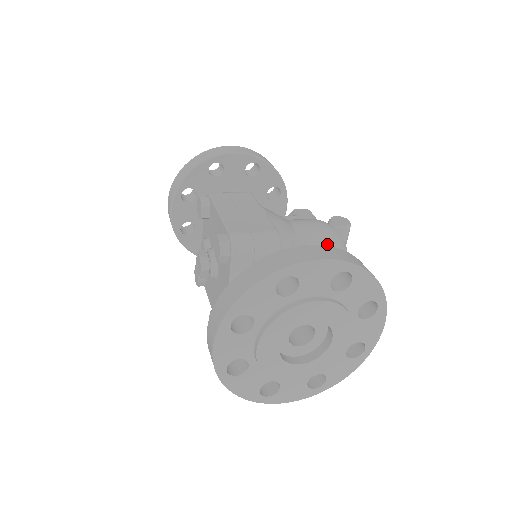
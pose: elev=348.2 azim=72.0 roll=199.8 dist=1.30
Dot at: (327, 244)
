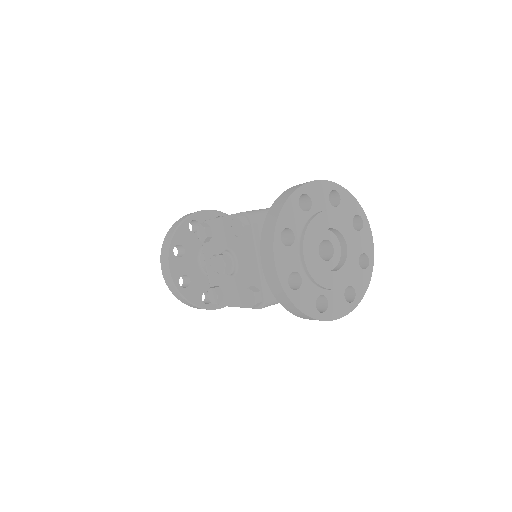
Dot at: occluded
